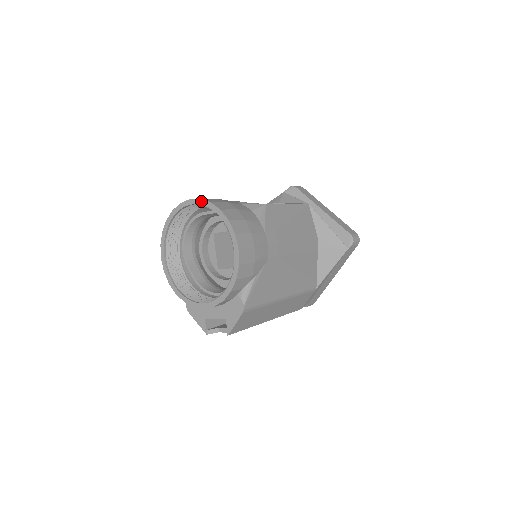
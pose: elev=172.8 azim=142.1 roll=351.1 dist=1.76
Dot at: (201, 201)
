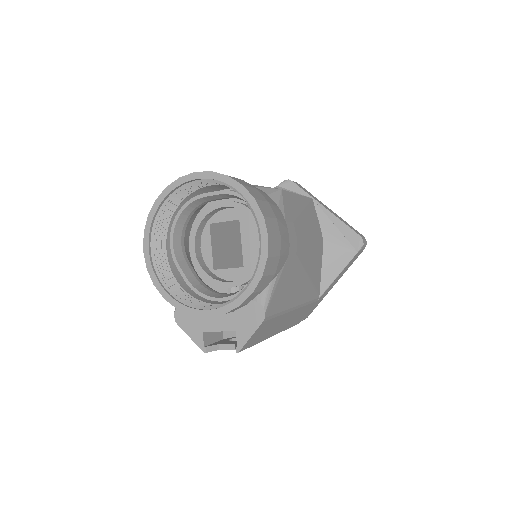
Dot at: (213, 174)
